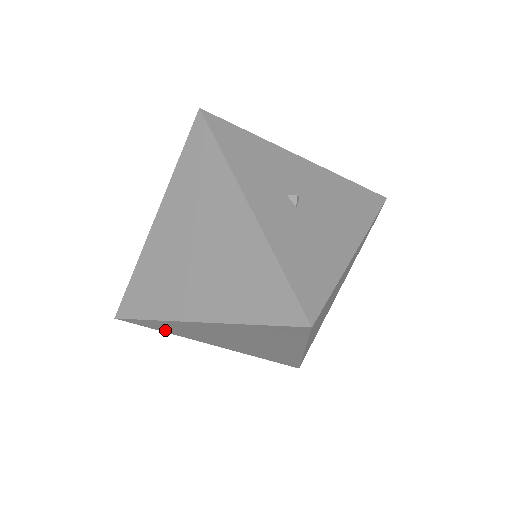
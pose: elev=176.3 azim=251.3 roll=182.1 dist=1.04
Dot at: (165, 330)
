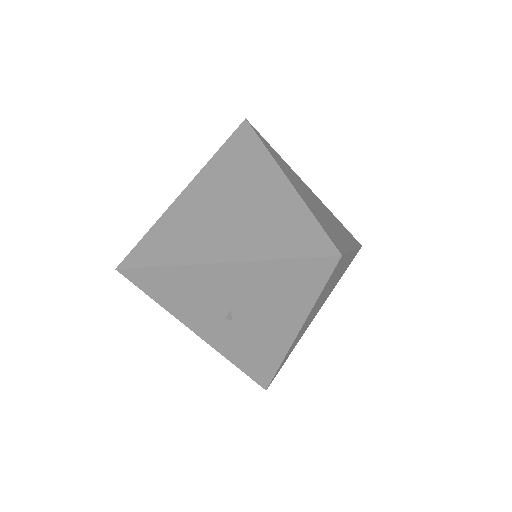
Dot at: occluded
